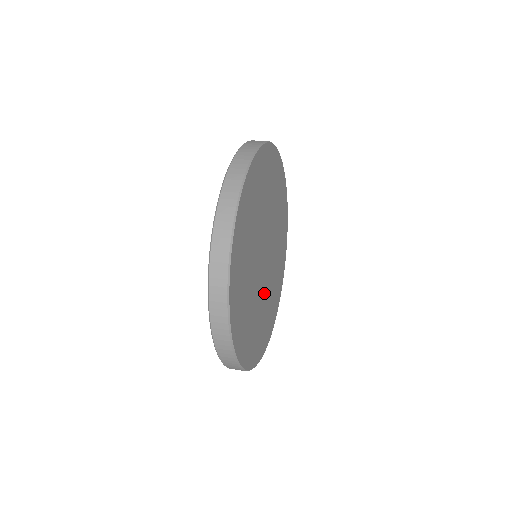
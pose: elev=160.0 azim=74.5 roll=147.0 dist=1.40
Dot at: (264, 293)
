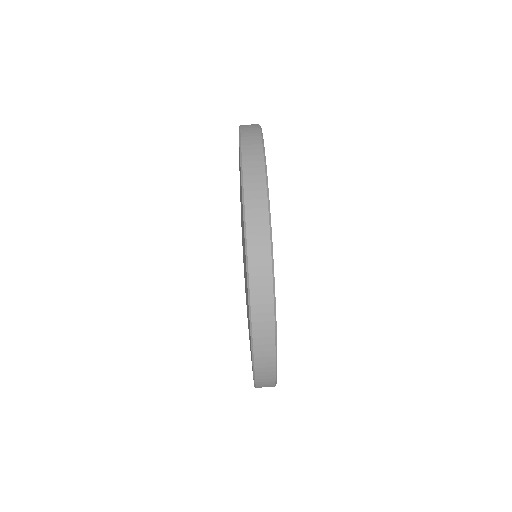
Dot at: occluded
